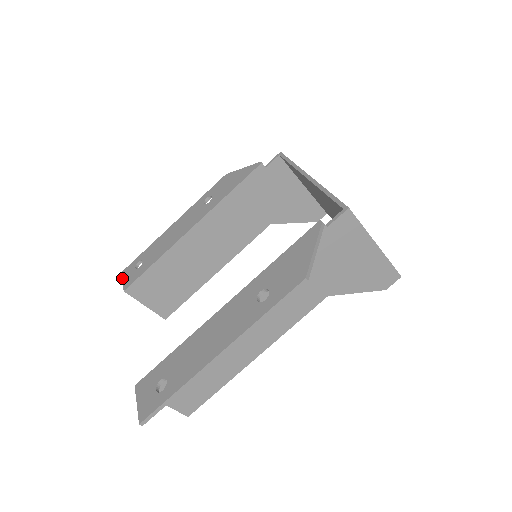
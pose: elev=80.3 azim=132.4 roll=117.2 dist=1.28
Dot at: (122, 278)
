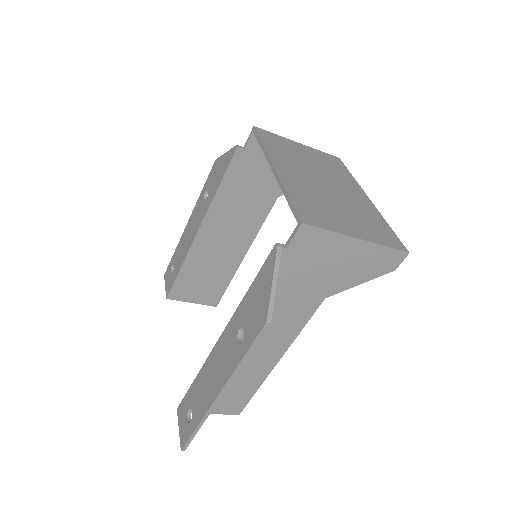
Dot at: occluded
